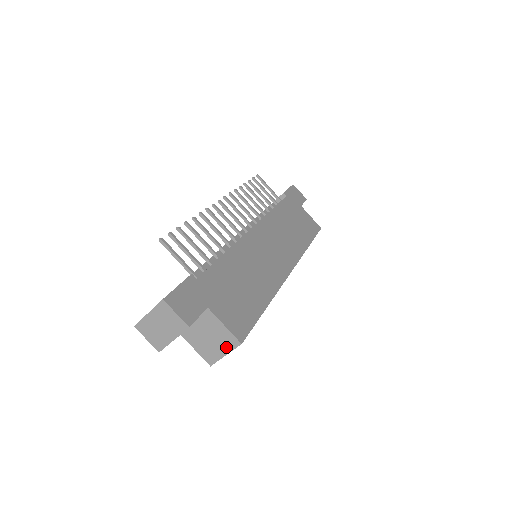
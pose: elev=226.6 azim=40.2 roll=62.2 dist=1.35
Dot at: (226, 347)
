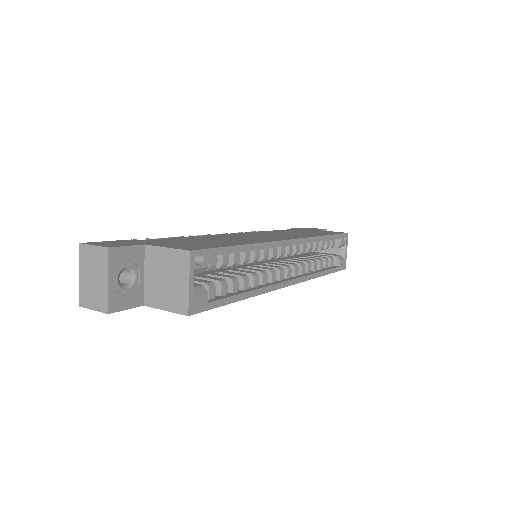
Dot at: (183, 272)
